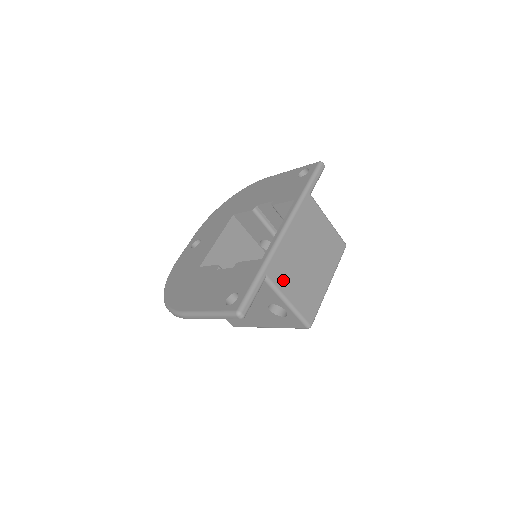
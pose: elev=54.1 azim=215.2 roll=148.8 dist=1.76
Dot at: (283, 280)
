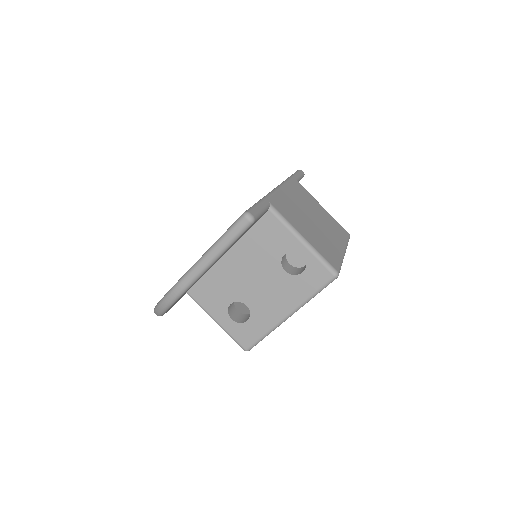
Dot at: (290, 218)
